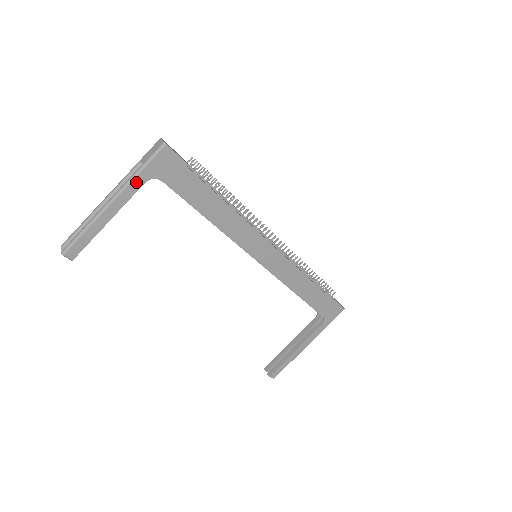
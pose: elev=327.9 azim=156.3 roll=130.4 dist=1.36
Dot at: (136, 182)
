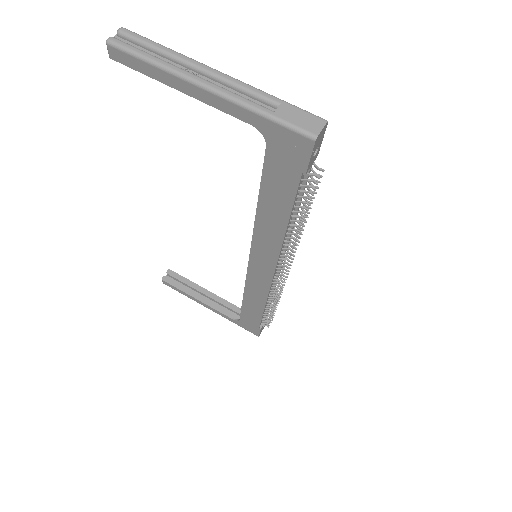
Dot at: (245, 113)
